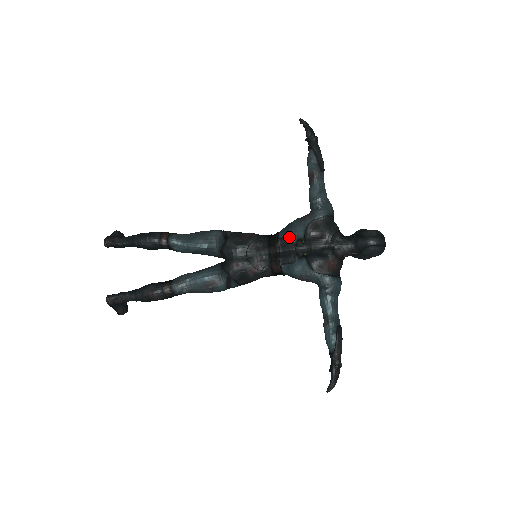
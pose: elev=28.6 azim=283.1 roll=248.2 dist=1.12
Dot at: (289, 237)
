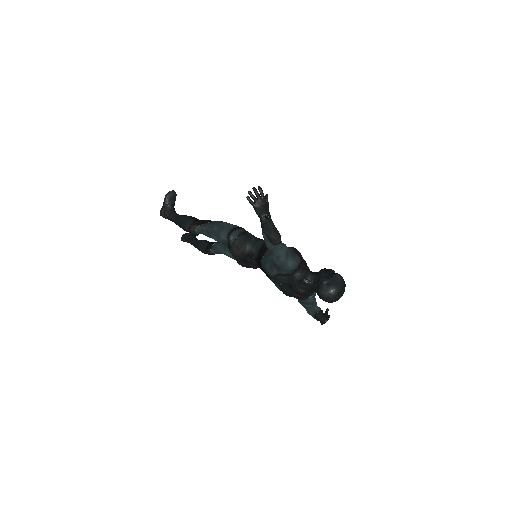
Dot at: (266, 272)
